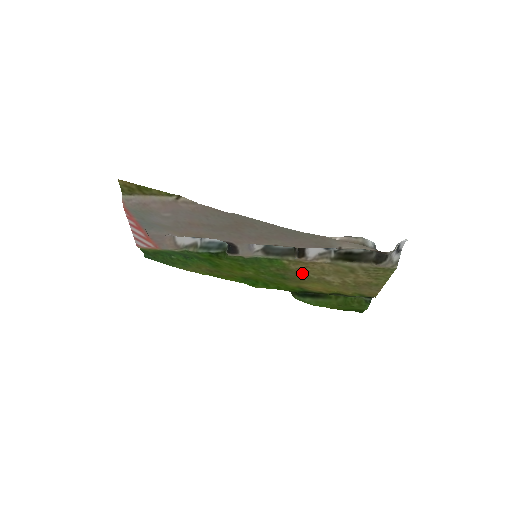
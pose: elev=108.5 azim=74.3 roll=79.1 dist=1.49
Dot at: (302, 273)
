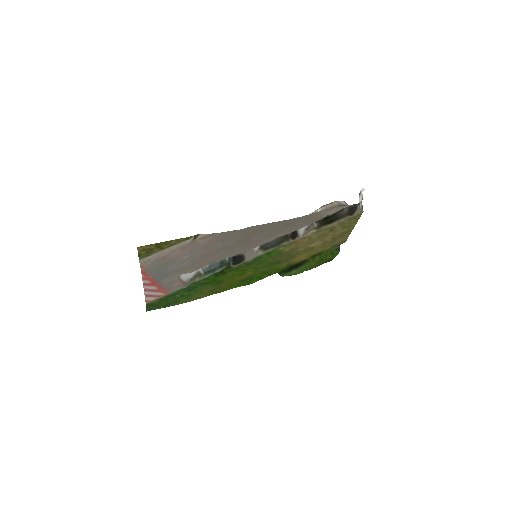
Dot at: (293, 251)
